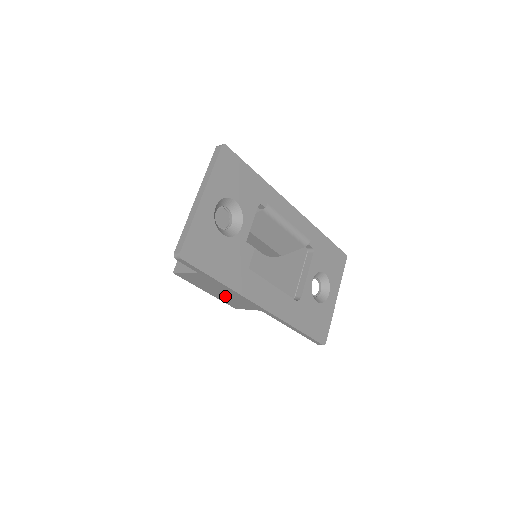
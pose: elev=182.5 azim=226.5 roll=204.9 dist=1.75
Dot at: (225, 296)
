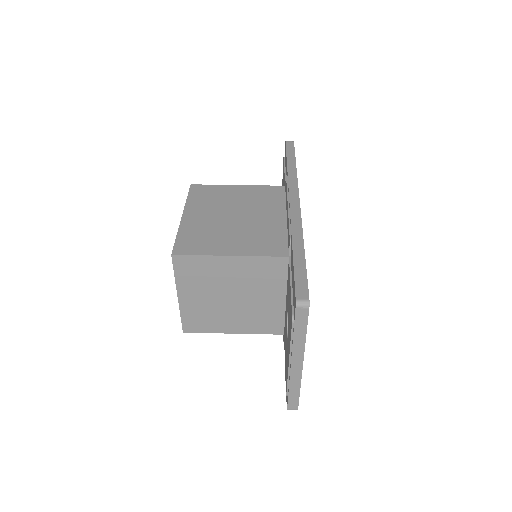
Dot at: occluded
